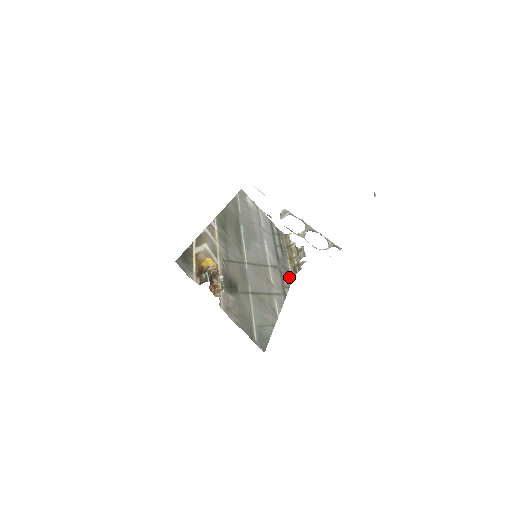
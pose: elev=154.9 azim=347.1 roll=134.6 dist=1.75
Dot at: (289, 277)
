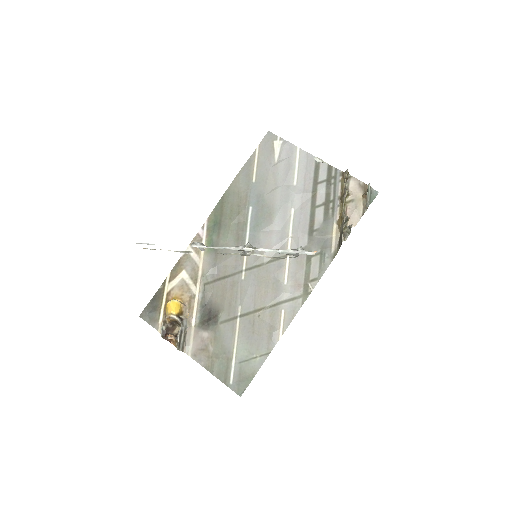
Dot at: (327, 257)
